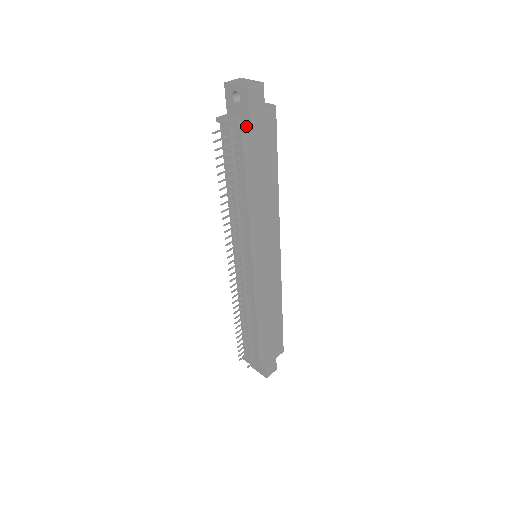
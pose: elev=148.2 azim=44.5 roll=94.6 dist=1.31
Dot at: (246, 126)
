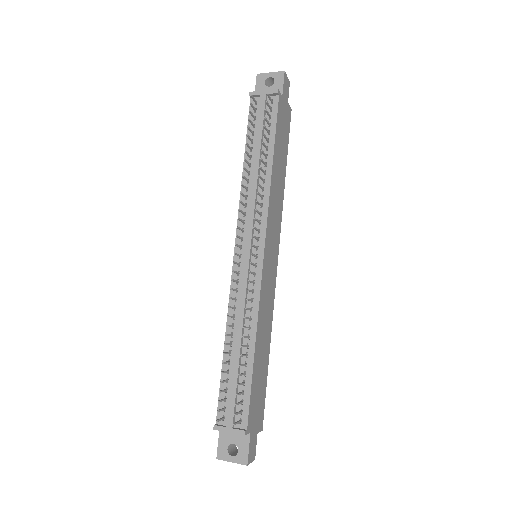
Dot at: (280, 99)
